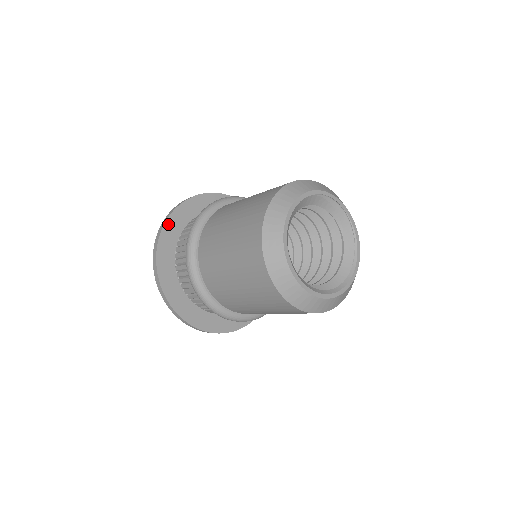
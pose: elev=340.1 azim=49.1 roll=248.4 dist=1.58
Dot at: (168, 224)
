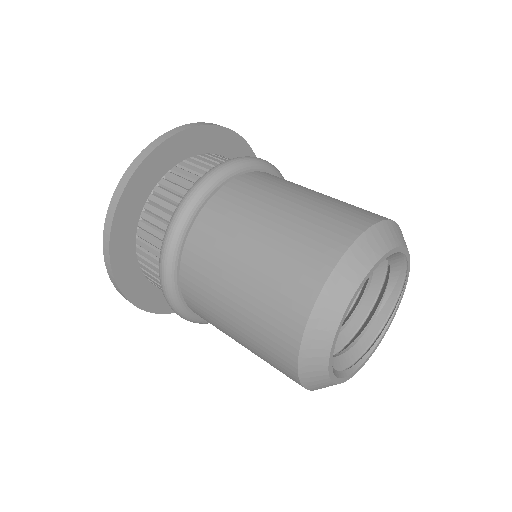
Dot at: (181, 136)
